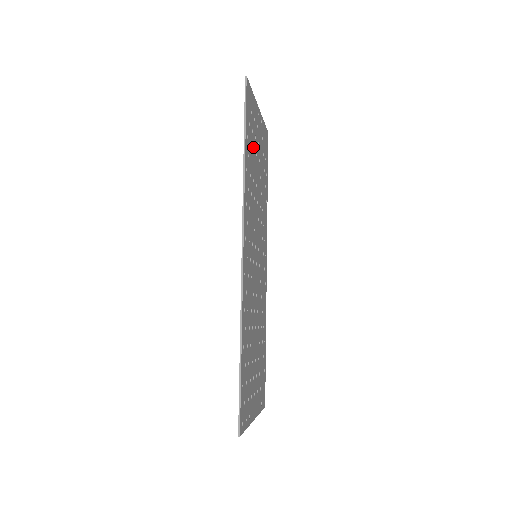
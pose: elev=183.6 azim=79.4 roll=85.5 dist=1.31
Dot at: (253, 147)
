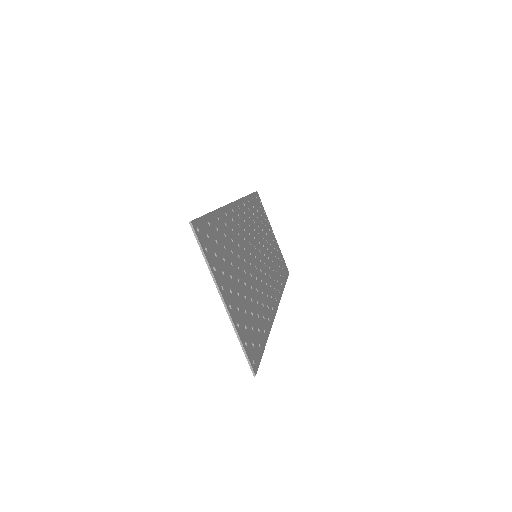
Dot at: (261, 221)
